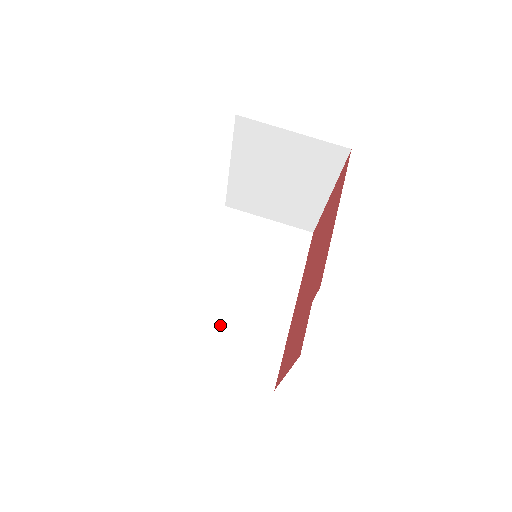
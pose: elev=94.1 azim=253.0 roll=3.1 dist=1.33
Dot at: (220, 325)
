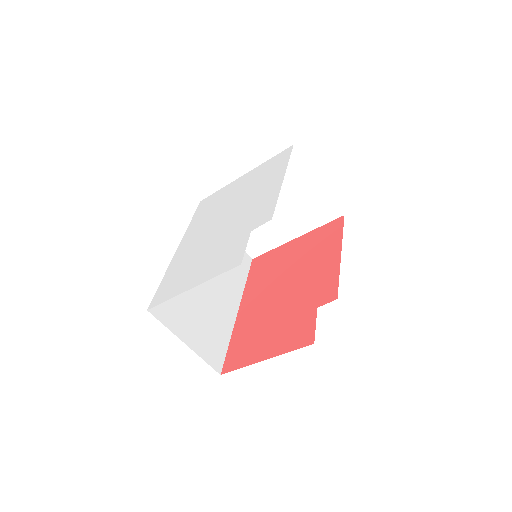
Dot at: (189, 301)
